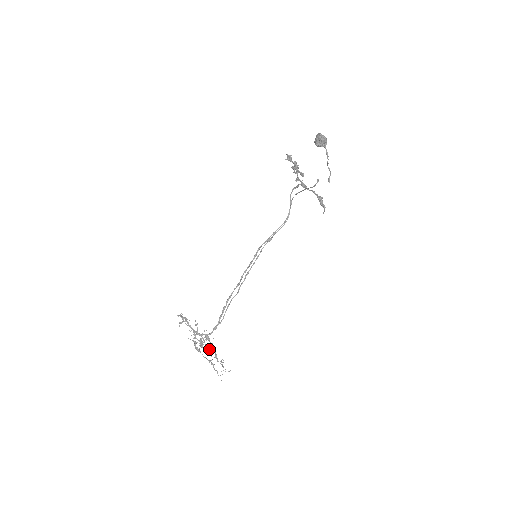
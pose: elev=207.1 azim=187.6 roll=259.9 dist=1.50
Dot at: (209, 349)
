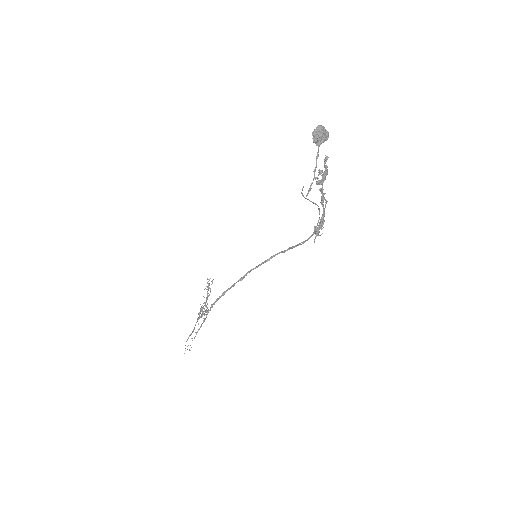
Dot at: (202, 323)
